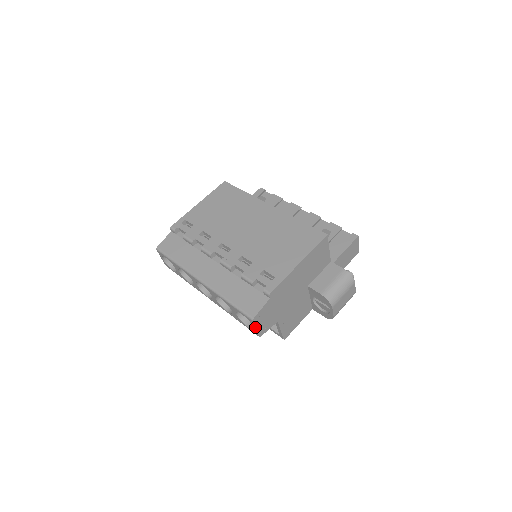
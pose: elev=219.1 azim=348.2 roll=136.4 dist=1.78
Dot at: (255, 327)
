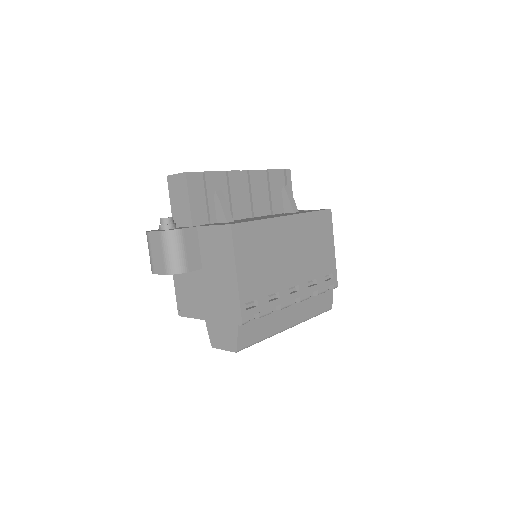
Dot at: occluded
